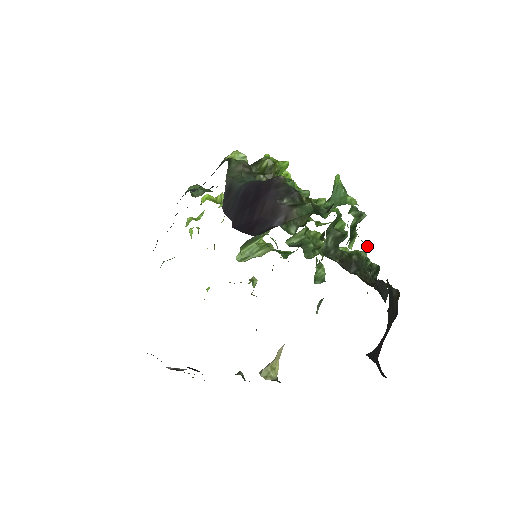
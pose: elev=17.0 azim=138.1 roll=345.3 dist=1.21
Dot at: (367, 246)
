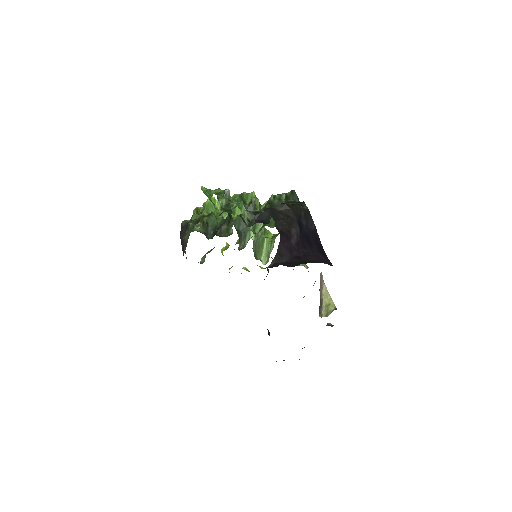
Dot at: (234, 208)
